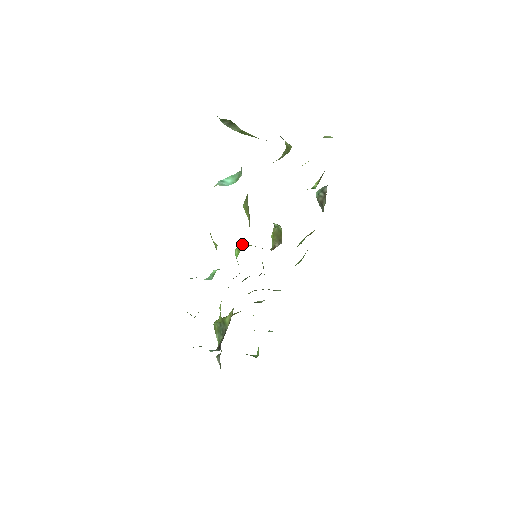
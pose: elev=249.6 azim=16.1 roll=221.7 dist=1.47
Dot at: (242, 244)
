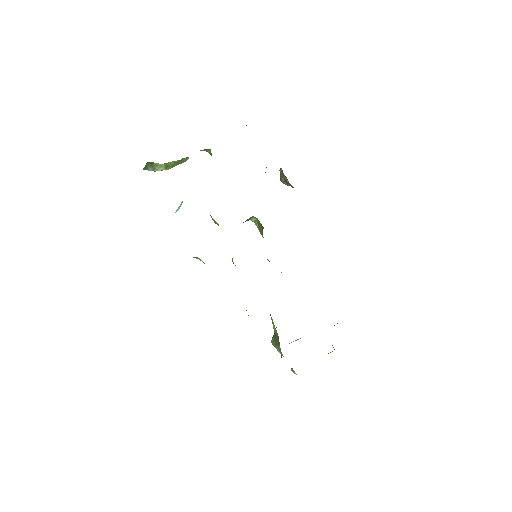
Dot at: occluded
